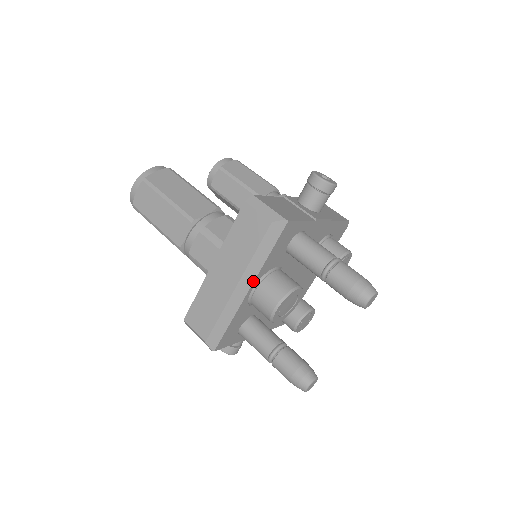
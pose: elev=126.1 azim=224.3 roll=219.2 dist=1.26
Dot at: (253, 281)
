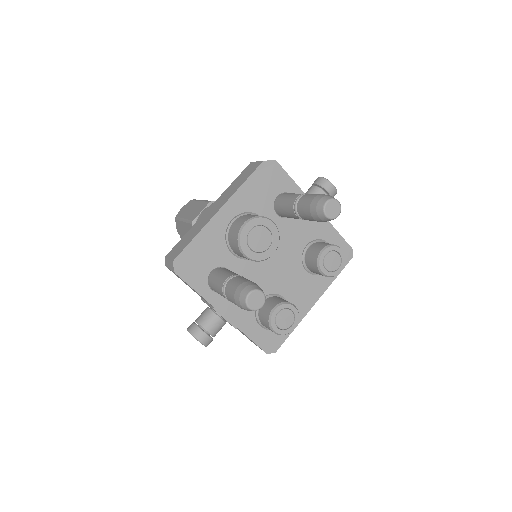
Dot at: (235, 208)
